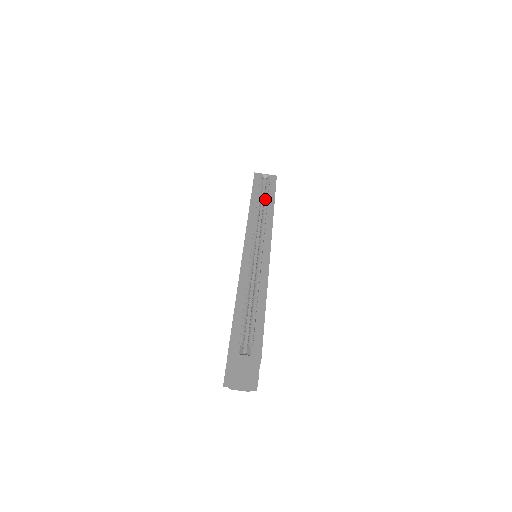
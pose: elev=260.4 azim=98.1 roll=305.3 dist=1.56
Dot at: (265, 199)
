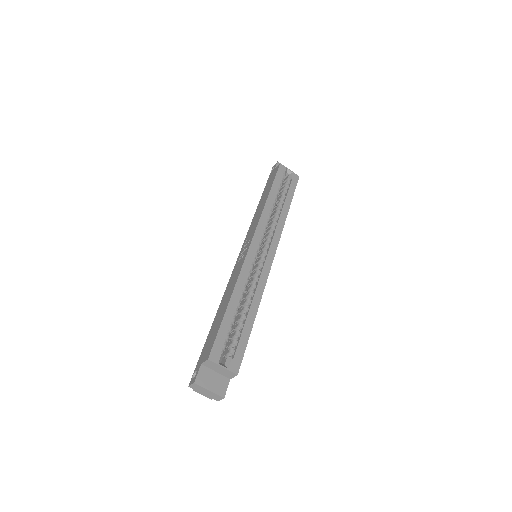
Dot at: (282, 197)
